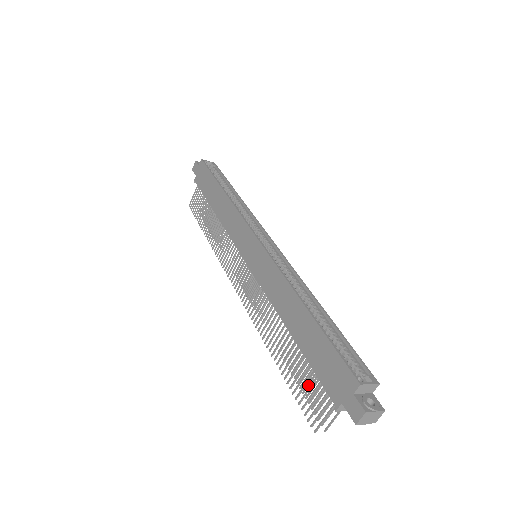
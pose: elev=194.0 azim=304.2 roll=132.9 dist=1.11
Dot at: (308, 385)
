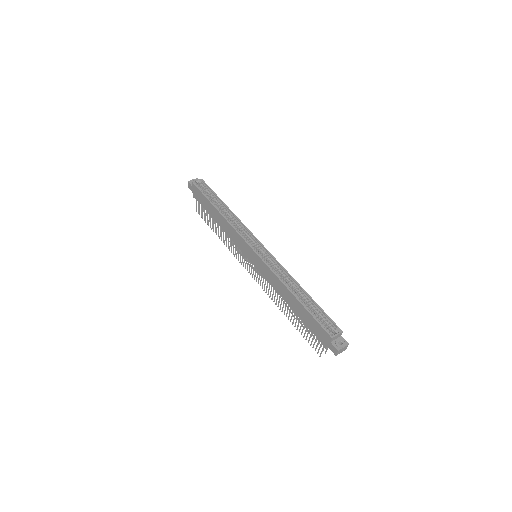
Dot at: (310, 331)
